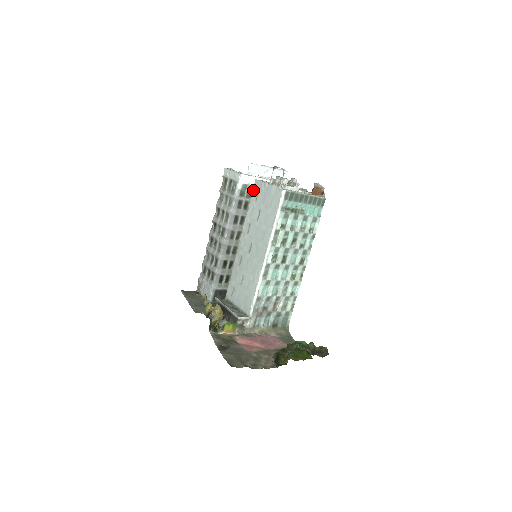
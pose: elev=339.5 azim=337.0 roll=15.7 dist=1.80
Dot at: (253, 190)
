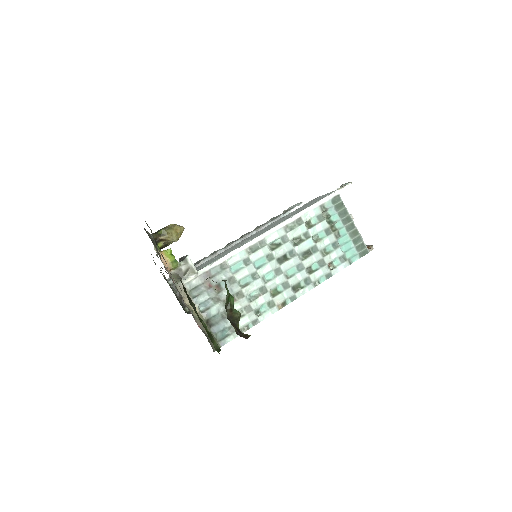
Dot at: (305, 204)
